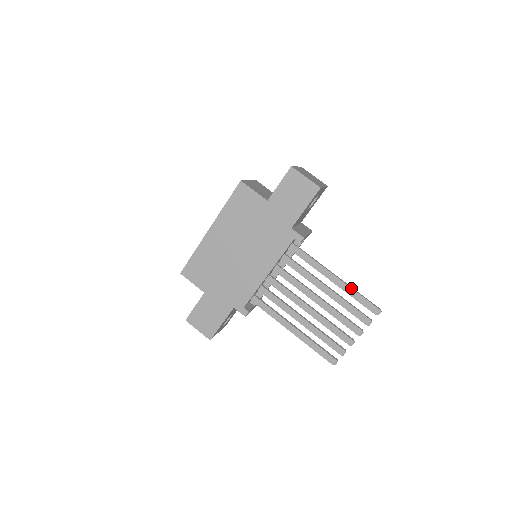
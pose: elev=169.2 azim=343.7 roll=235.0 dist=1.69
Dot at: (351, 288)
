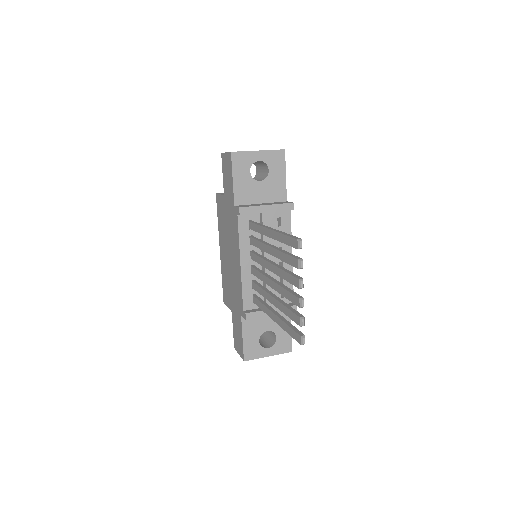
Dot at: (278, 233)
